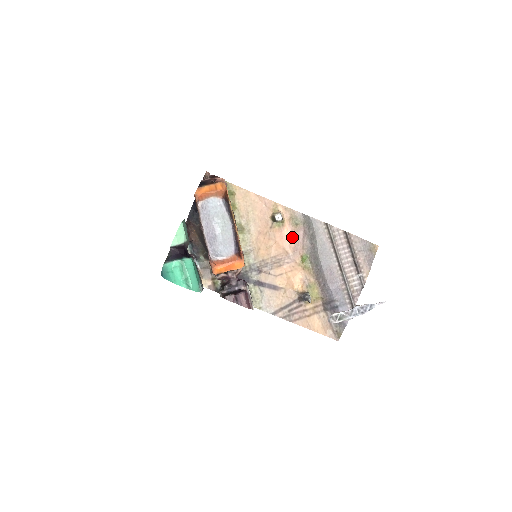
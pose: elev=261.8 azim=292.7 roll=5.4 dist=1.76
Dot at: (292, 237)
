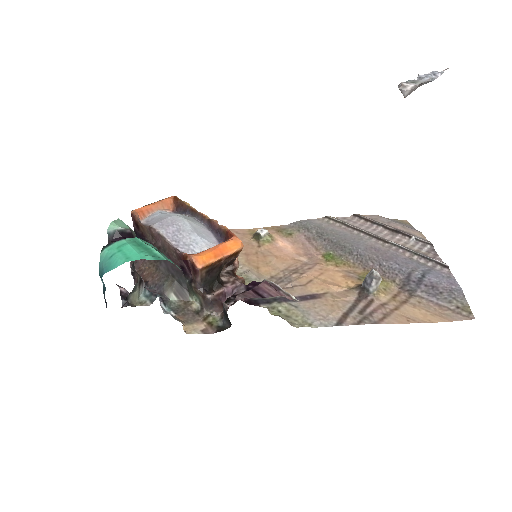
Dot at: (294, 247)
